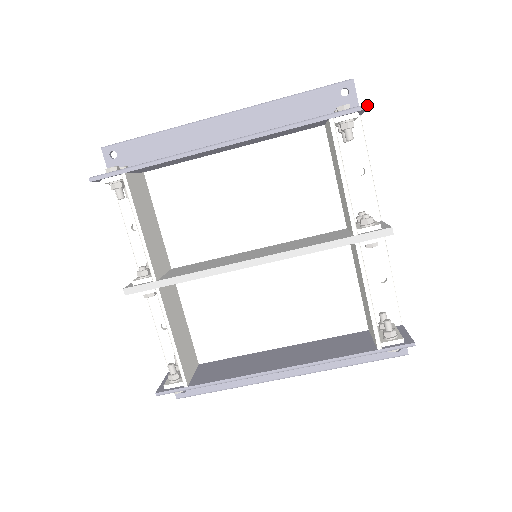
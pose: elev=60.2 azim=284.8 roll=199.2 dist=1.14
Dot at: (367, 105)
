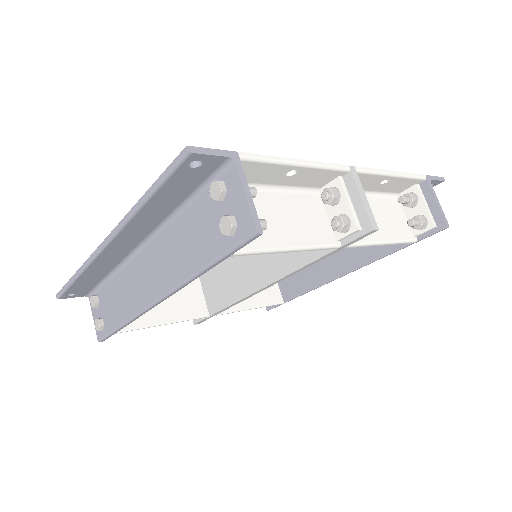
Dot at: (258, 234)
